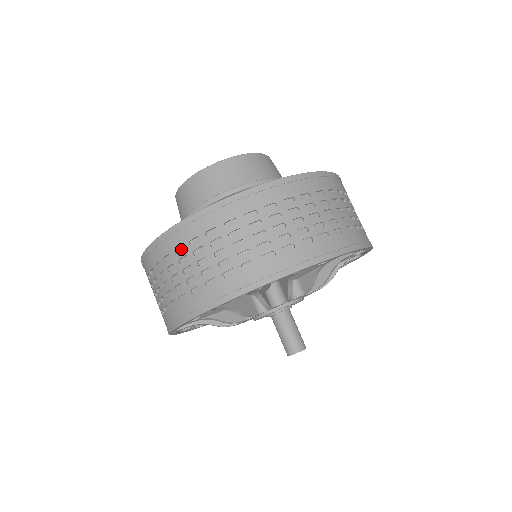
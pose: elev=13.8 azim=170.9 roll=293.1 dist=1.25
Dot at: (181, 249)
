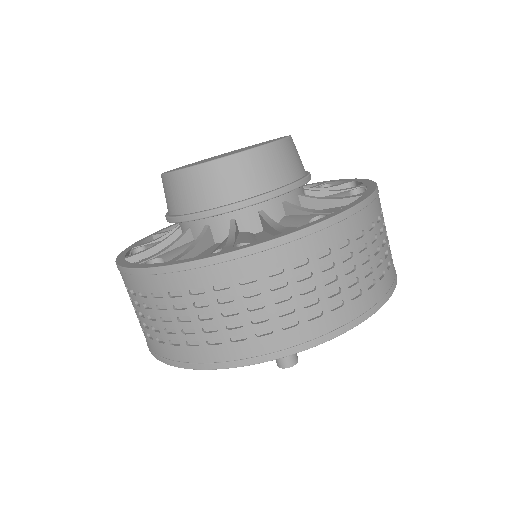
Dot at: (177, 293)
